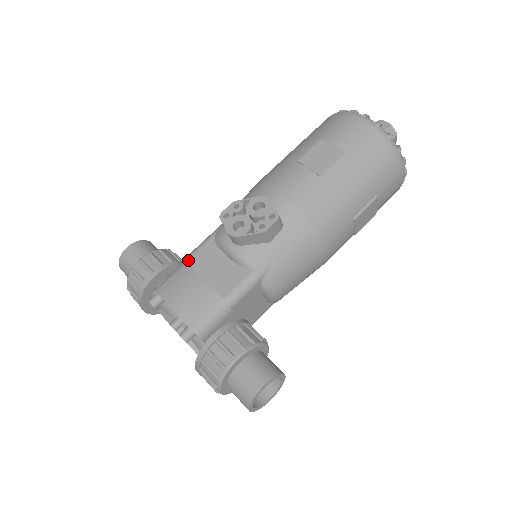
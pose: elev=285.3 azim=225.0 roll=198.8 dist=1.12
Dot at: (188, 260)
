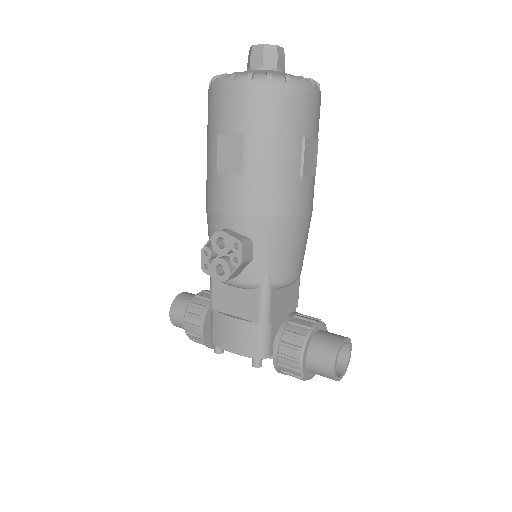
Dot at: (212, 307)
